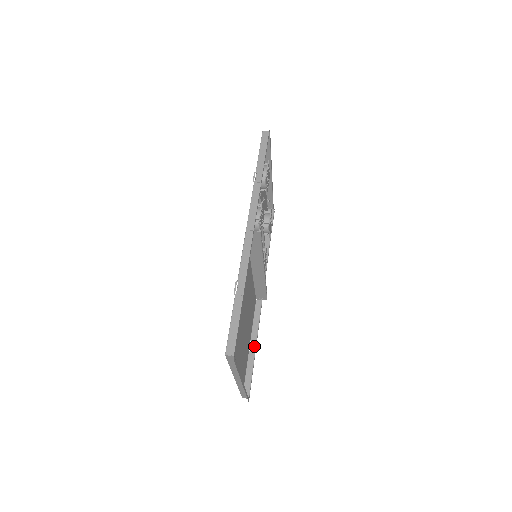
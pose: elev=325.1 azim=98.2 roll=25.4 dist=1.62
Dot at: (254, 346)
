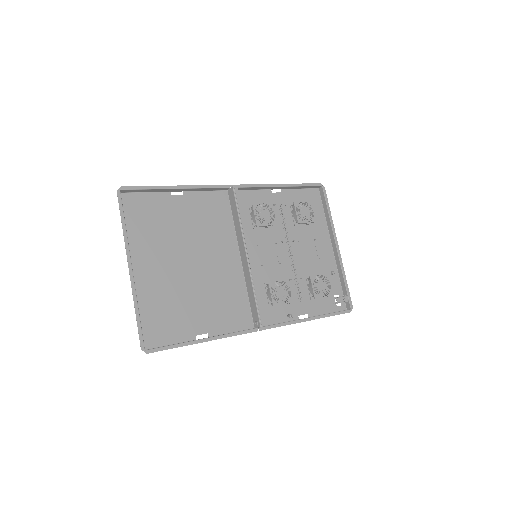
Dot at: (205, 338)
